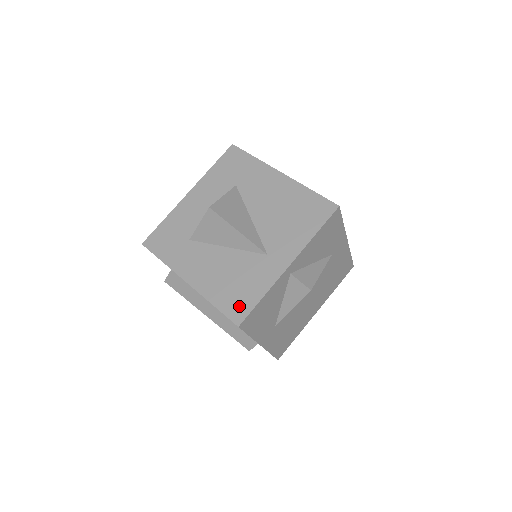
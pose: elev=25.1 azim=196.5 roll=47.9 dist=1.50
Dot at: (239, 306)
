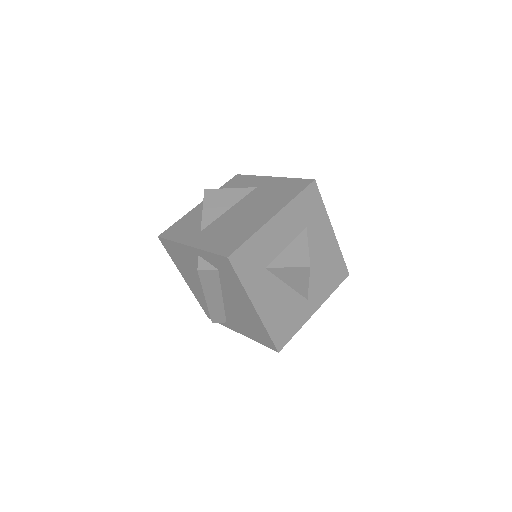
Dot at: (283, 337)
